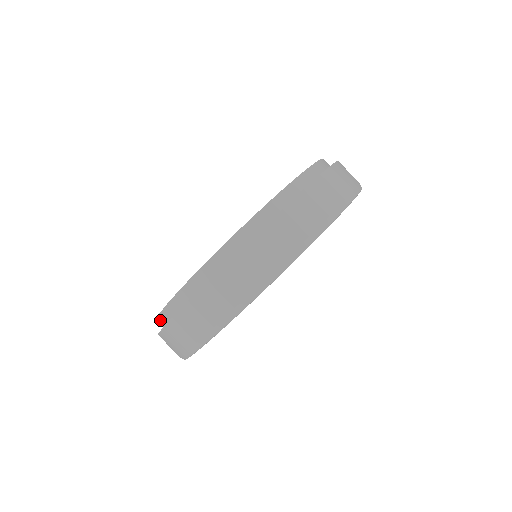
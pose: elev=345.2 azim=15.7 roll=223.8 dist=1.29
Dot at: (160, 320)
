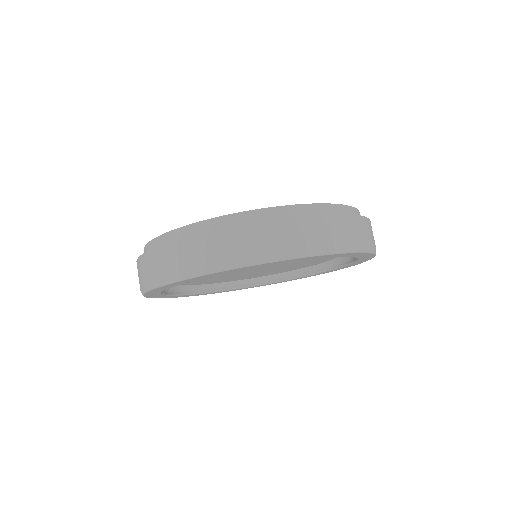
Dot at: occluded
